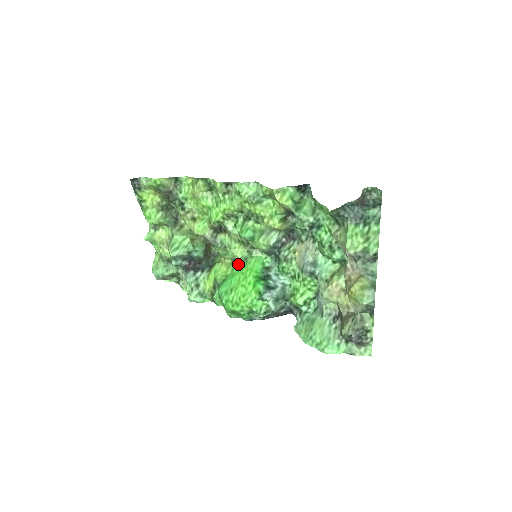
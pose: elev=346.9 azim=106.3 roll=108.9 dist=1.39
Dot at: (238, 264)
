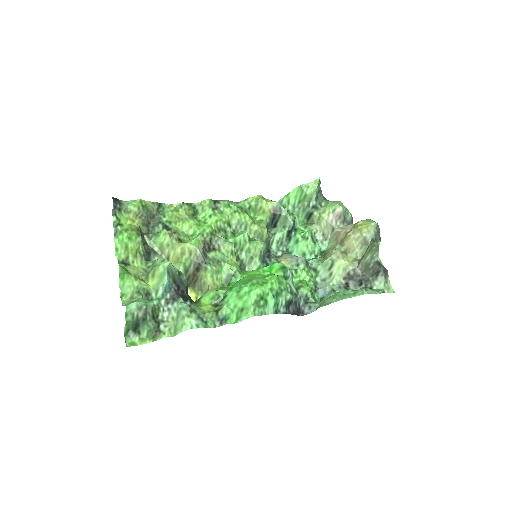
Dot at: (234, 278)
